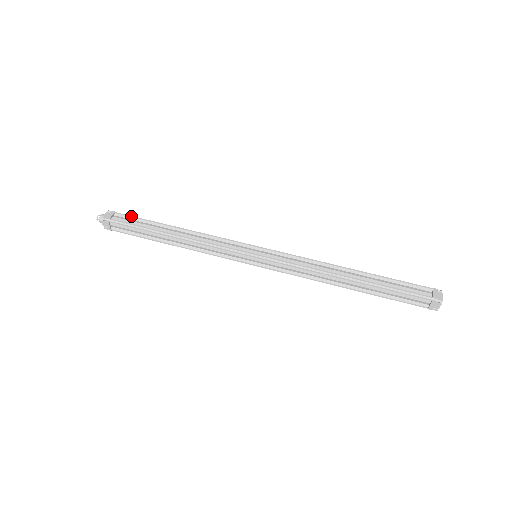
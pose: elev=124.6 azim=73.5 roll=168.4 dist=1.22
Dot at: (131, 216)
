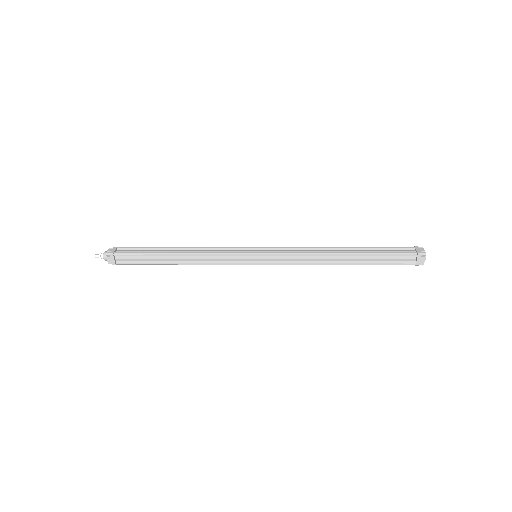
Dot at: (133, 247)
